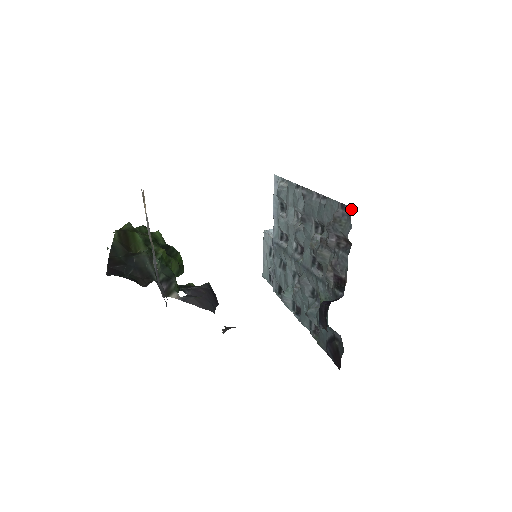
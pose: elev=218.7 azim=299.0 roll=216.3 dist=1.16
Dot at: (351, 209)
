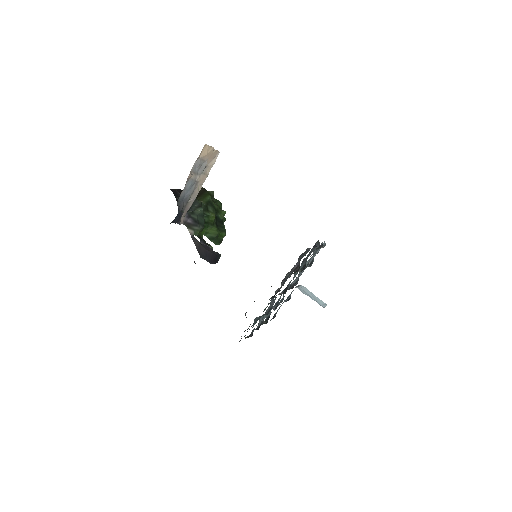
Dot at: occluded
